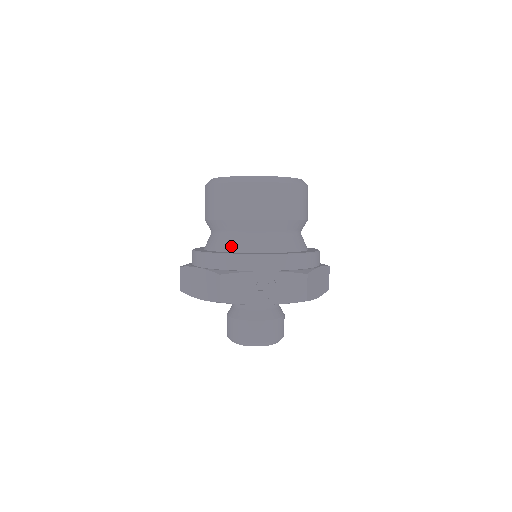
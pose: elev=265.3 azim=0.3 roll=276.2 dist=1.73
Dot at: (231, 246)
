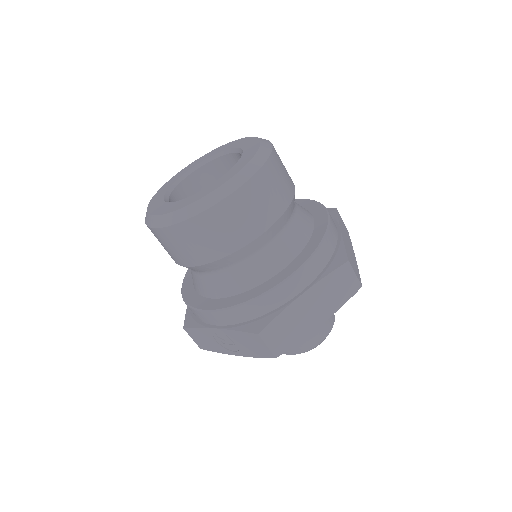
Dot at: (194, 283)
